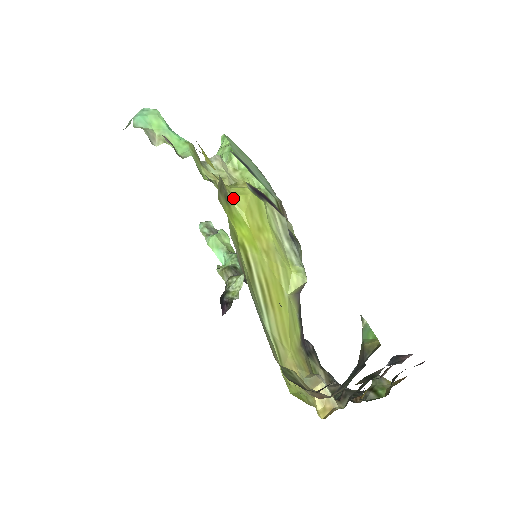
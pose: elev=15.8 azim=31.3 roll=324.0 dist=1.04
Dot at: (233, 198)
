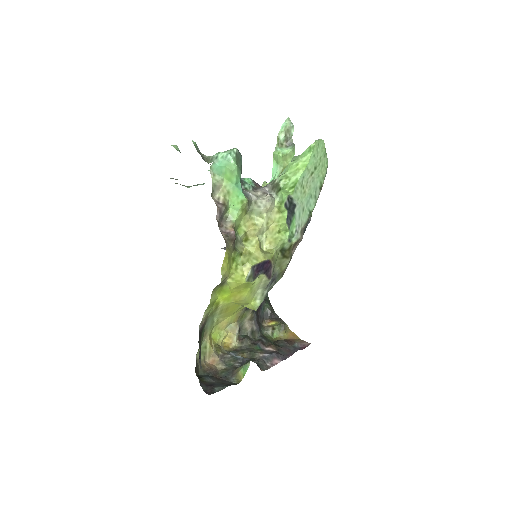
Dot at: (229, 282)
